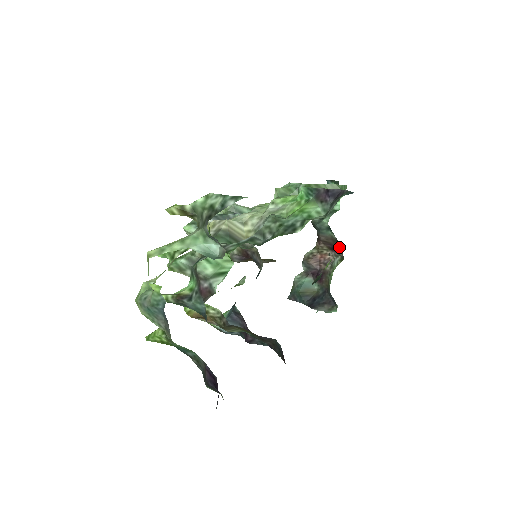
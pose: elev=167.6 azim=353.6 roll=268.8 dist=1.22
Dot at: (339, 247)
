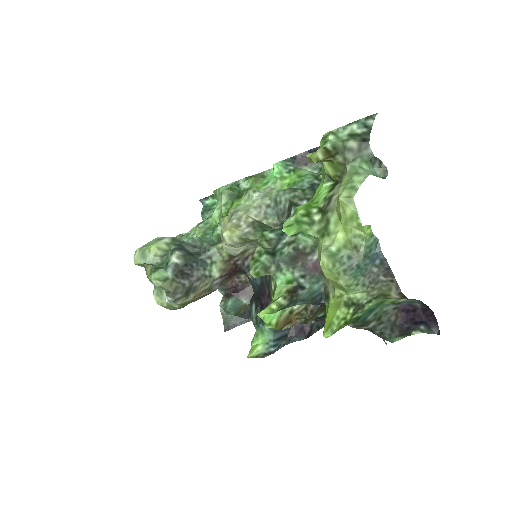
Dot at: occluded
